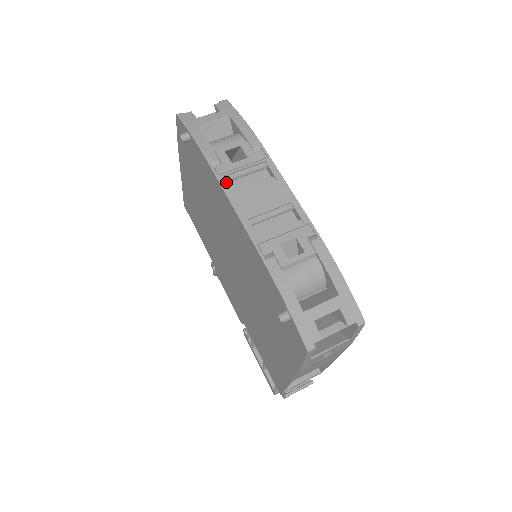
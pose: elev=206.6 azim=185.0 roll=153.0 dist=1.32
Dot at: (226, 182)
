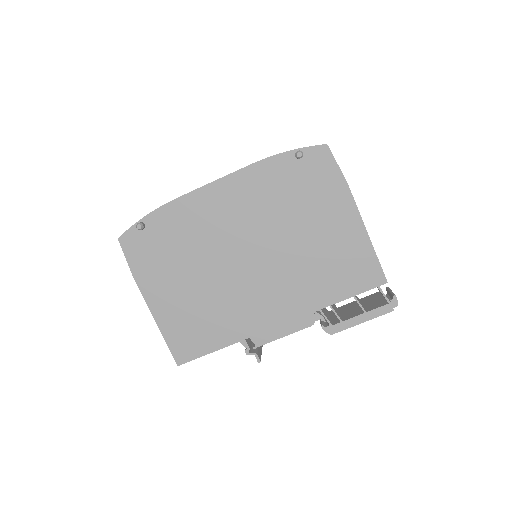
Dot at: (192, 191)
